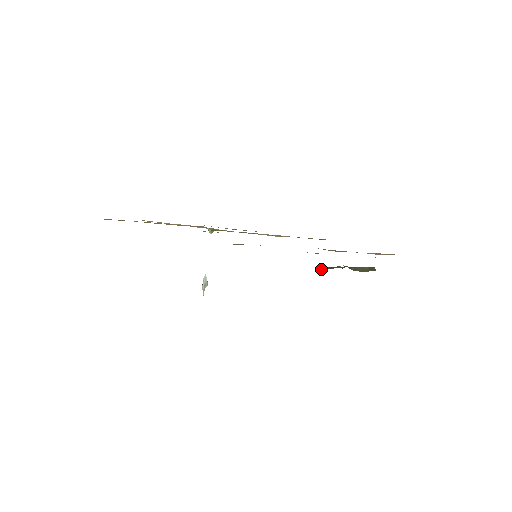
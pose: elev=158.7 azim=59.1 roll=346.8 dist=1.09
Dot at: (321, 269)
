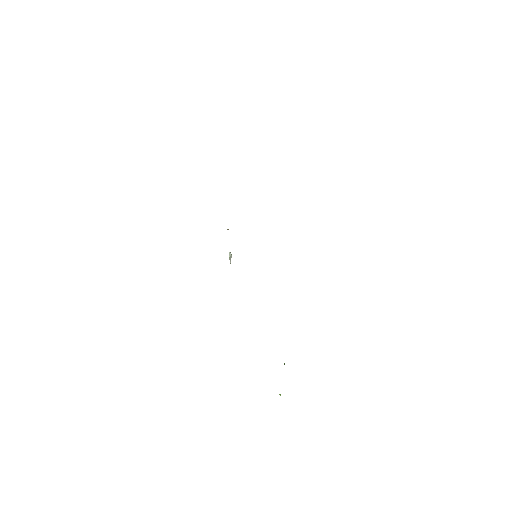
Dot at: occluded
